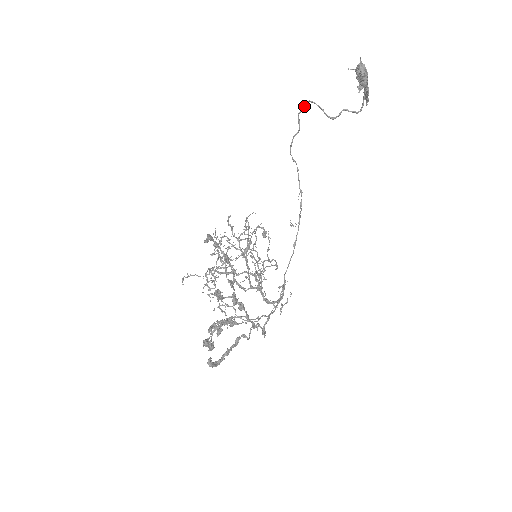
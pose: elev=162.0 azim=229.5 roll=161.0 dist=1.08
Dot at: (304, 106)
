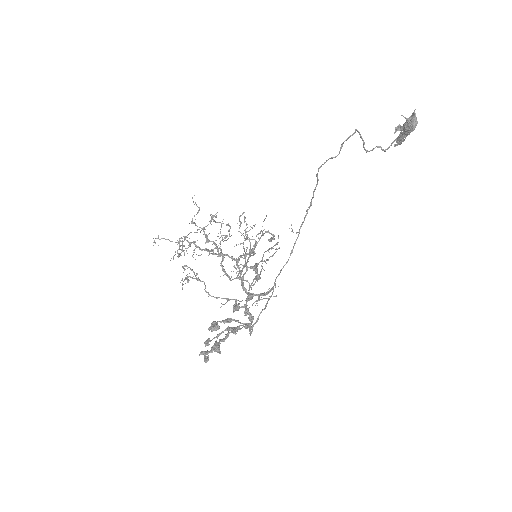
Dot at: (352, 135)
